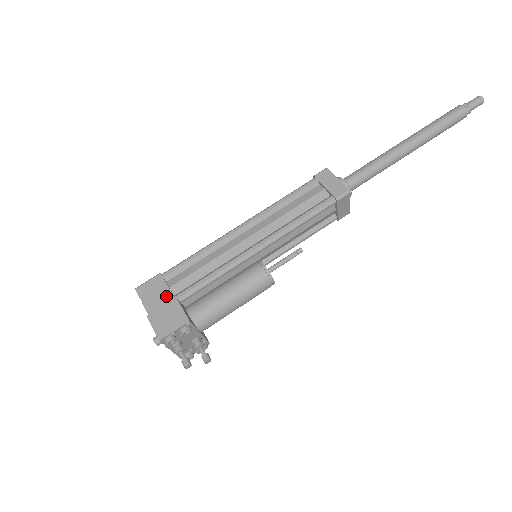
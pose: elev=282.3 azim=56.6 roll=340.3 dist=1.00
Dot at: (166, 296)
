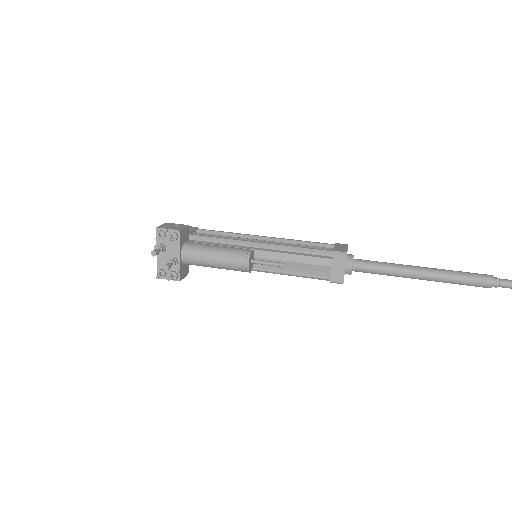
Dot at: occluded
